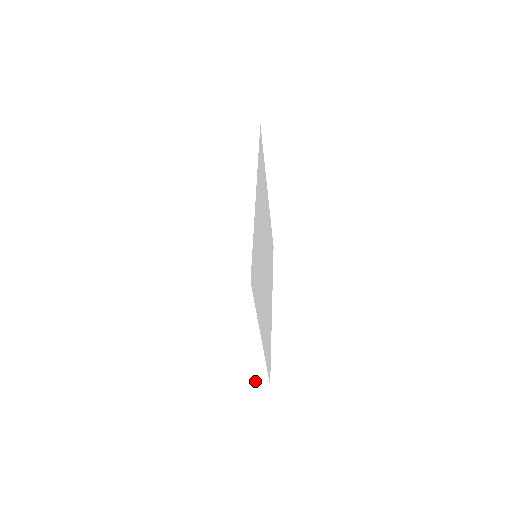
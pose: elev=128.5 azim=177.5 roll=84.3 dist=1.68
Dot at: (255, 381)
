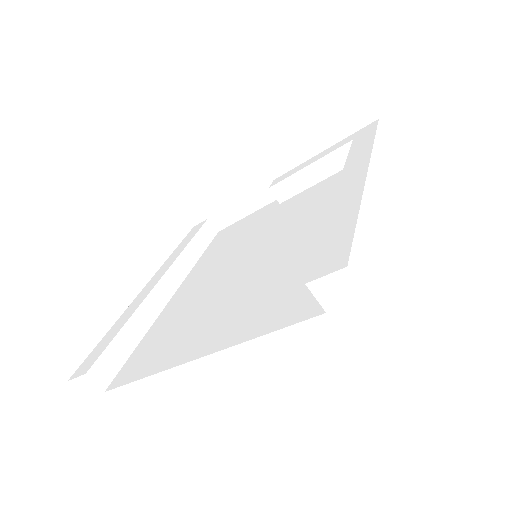
Dot at: (94, 391)
